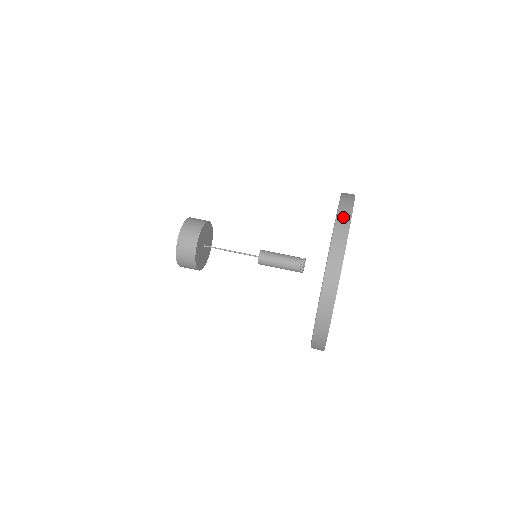
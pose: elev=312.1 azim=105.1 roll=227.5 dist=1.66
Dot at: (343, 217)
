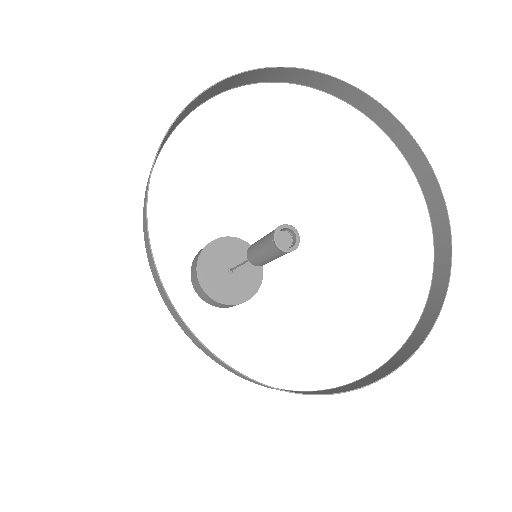
Dot at: (249, 77)
